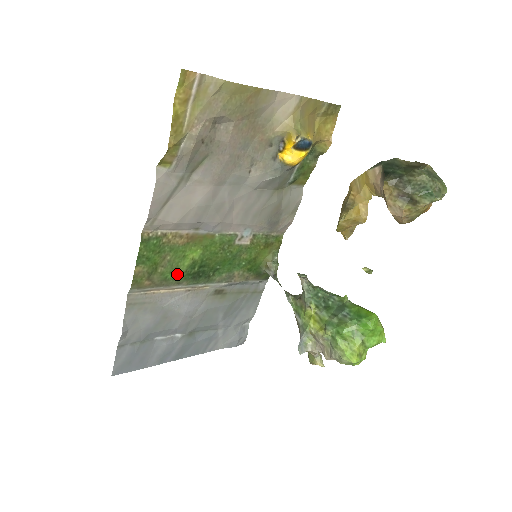
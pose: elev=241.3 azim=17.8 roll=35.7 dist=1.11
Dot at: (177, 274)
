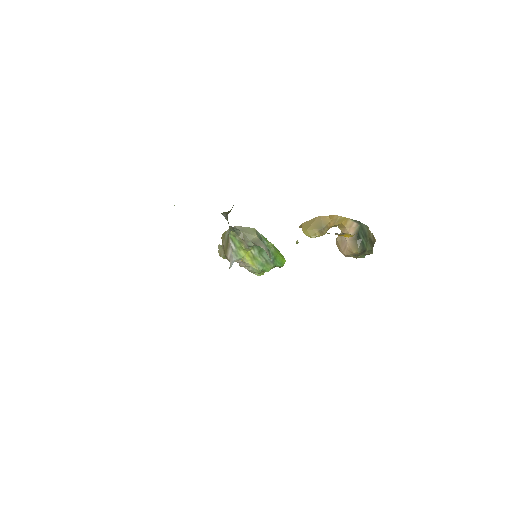
Dot at: occluded
